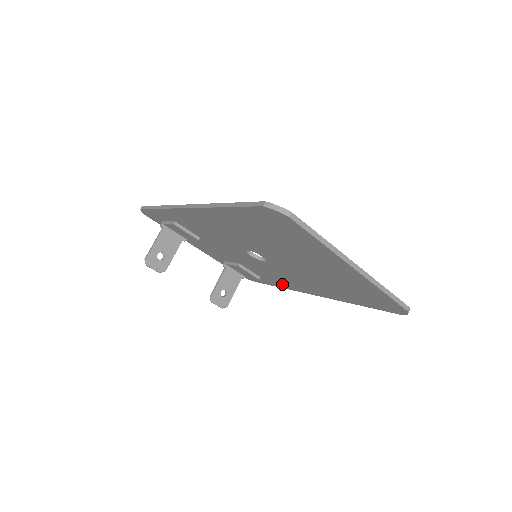
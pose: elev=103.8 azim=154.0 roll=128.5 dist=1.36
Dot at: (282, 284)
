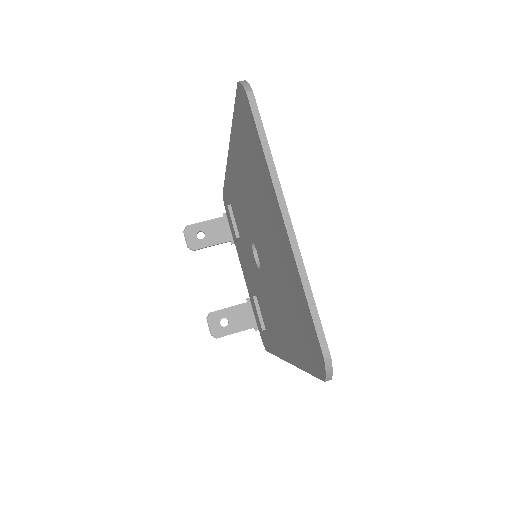
Dot at: occluded
